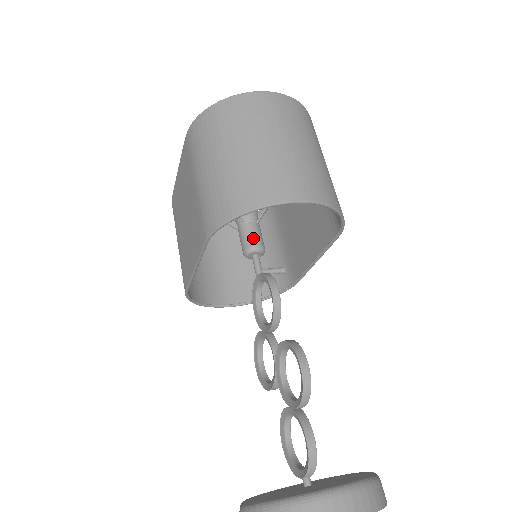
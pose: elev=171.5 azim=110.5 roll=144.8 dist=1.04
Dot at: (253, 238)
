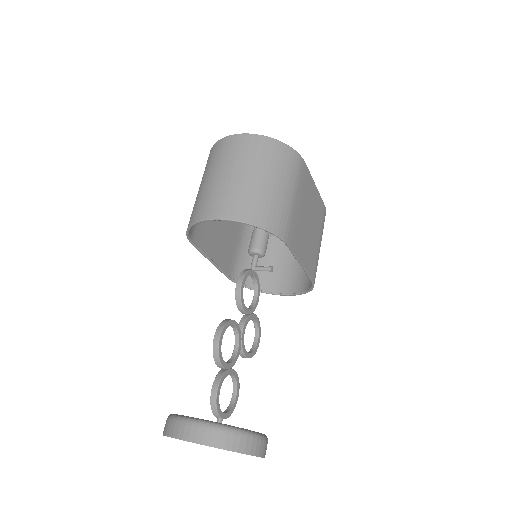
Dot at: (253, 242)
